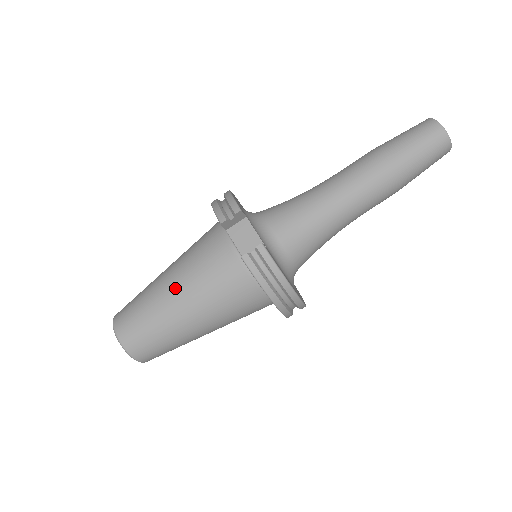
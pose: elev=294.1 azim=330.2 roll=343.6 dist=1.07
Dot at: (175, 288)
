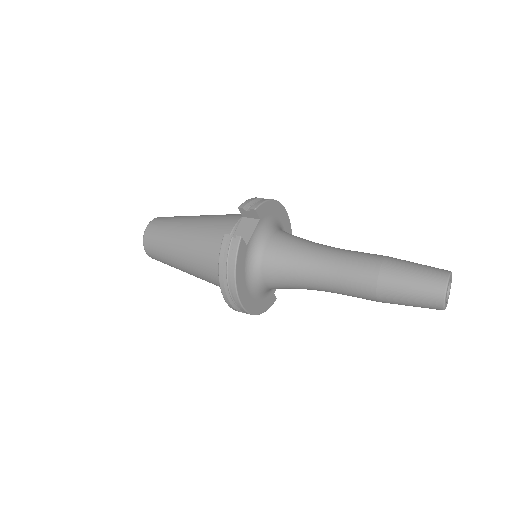
Dot at: (191, 225)
